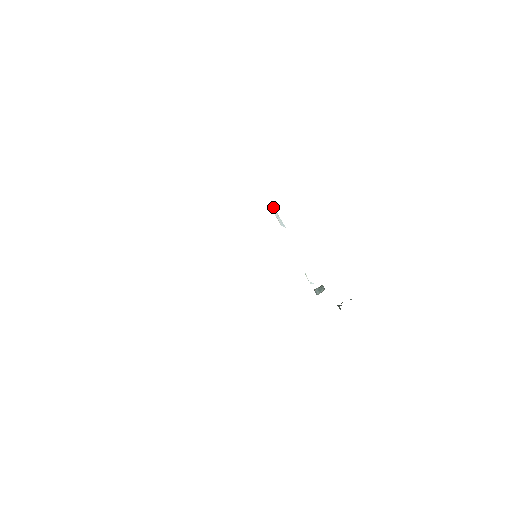
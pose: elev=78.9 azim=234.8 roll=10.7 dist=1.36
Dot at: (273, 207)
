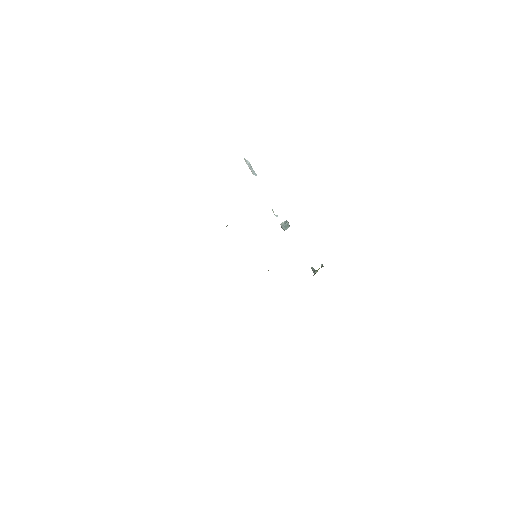
Dot at: (246, 160)
